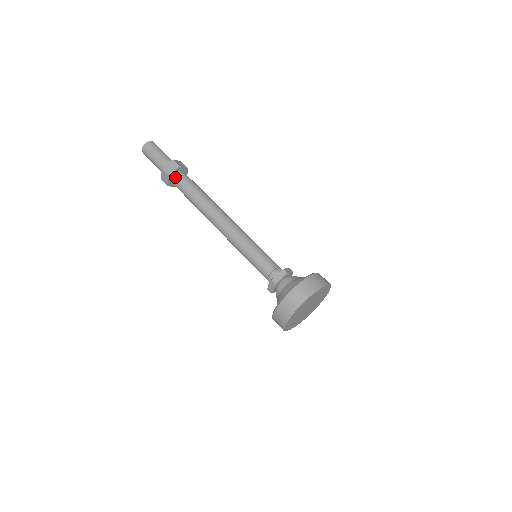
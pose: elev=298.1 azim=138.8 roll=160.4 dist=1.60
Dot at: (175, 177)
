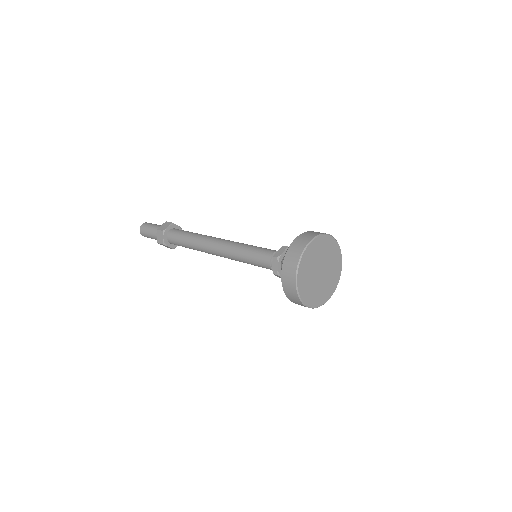
Dot at: (176, 229)
